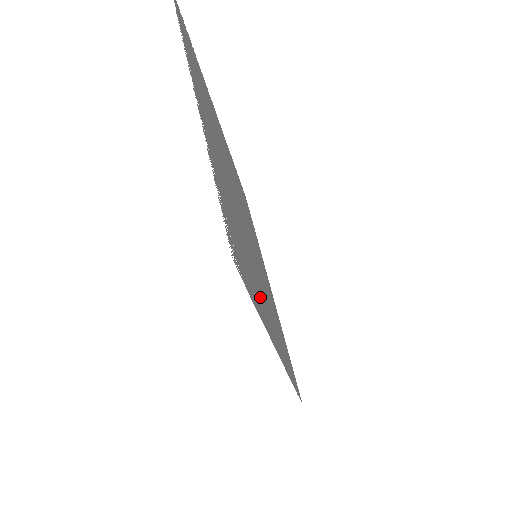
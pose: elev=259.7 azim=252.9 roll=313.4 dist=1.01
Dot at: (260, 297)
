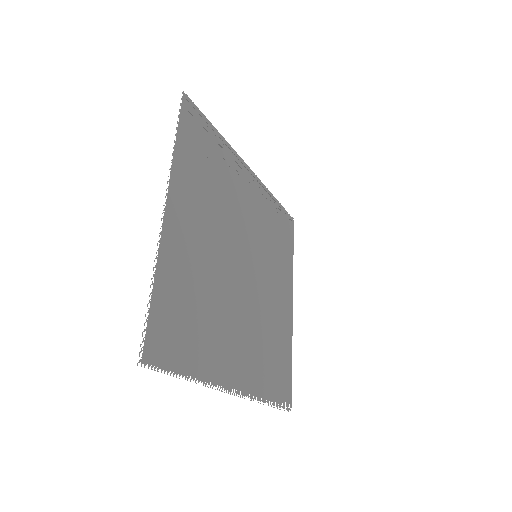
Dot at: (285, 342)
